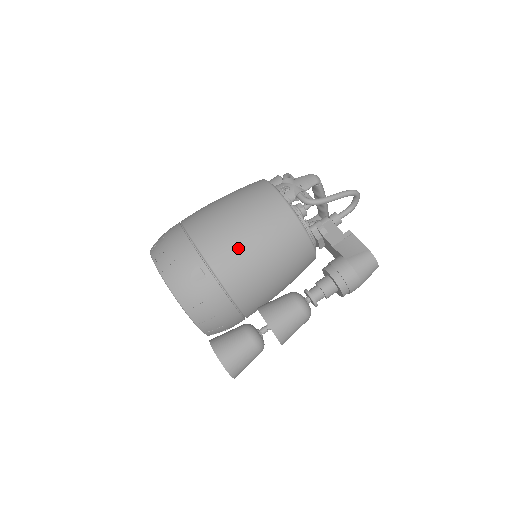
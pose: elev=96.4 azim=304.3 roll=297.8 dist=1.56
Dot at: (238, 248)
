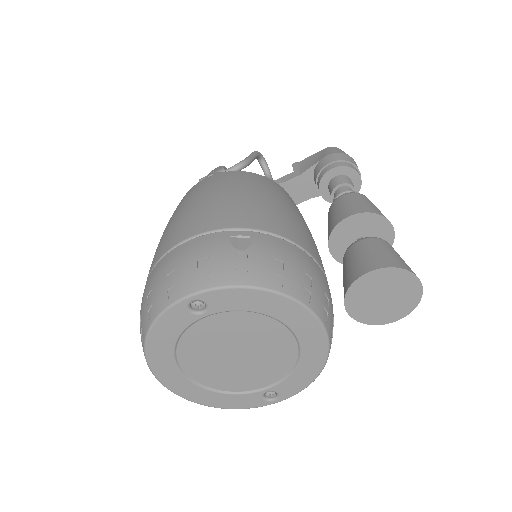
Dot at: (241, 203)
